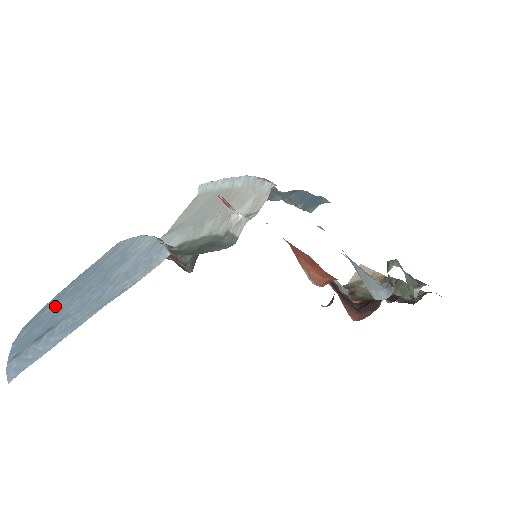
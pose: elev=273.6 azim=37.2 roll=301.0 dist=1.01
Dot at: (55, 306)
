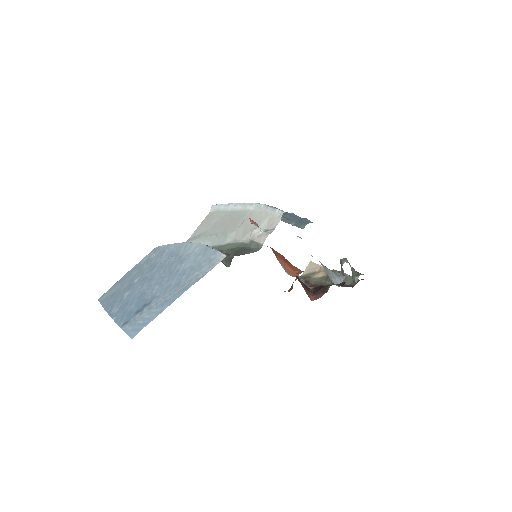
Dot at: (134, 291)
